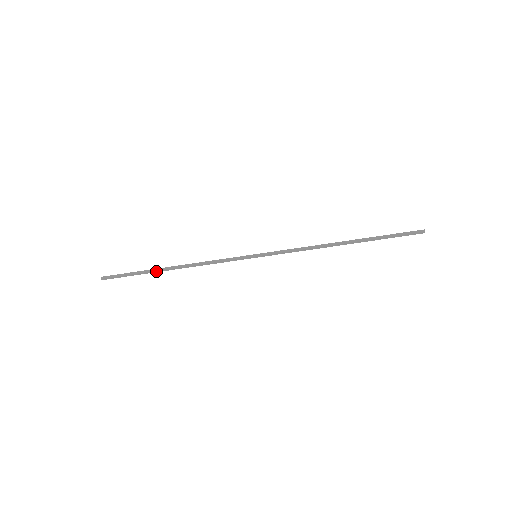
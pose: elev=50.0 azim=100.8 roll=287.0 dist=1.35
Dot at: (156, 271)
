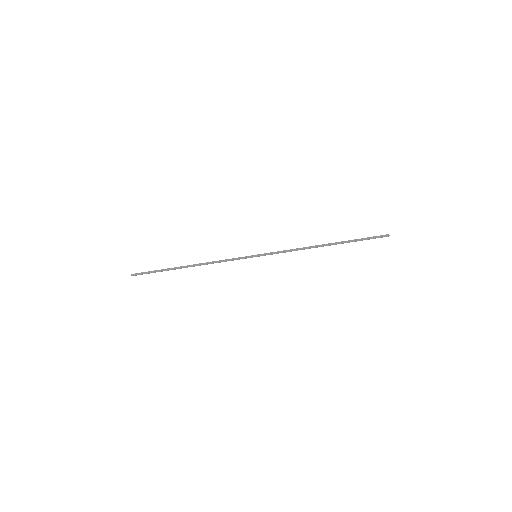
Dot at: (176, 268)
